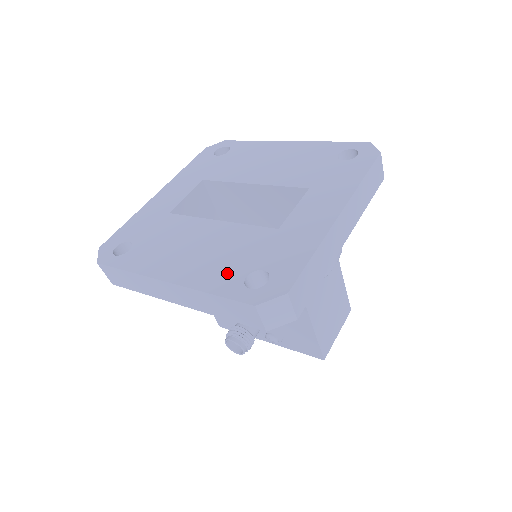
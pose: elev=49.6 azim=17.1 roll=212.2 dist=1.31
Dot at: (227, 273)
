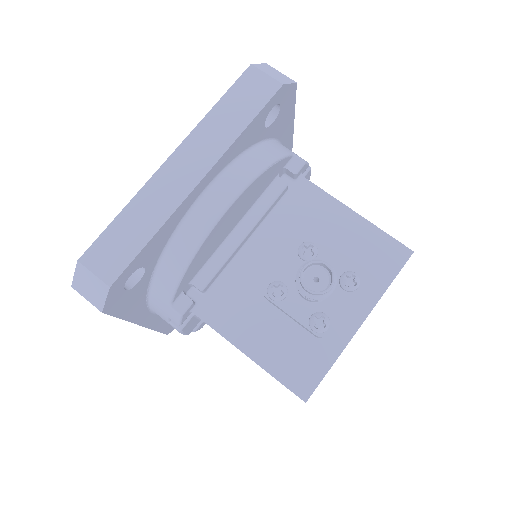
Dot at: occluded
